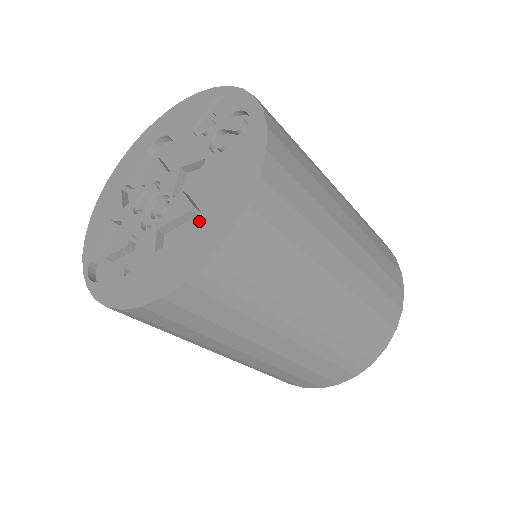
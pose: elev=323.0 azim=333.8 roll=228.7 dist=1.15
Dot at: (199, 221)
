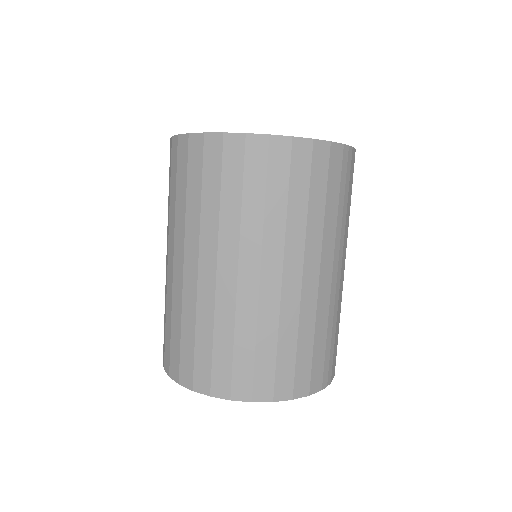
Dot at: occluded
